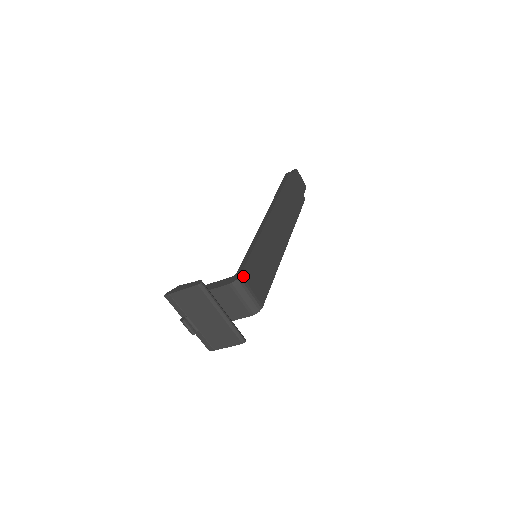
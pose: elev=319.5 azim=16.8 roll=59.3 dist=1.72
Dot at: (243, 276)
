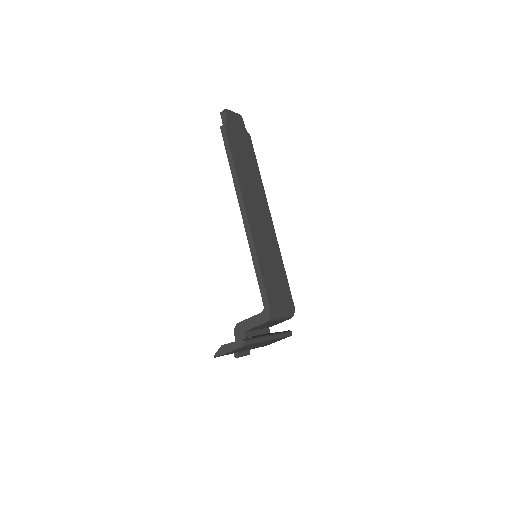
Dot at: (272, 308)
